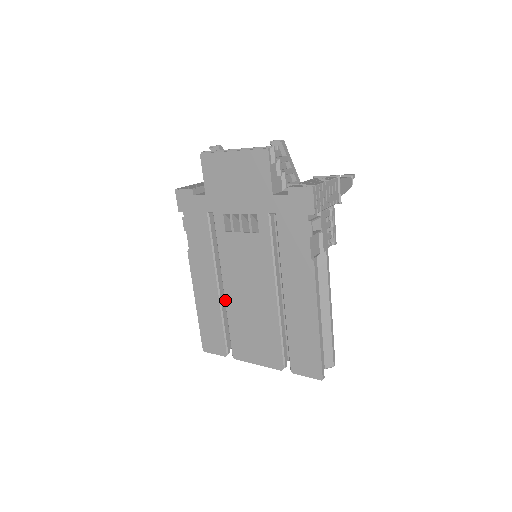
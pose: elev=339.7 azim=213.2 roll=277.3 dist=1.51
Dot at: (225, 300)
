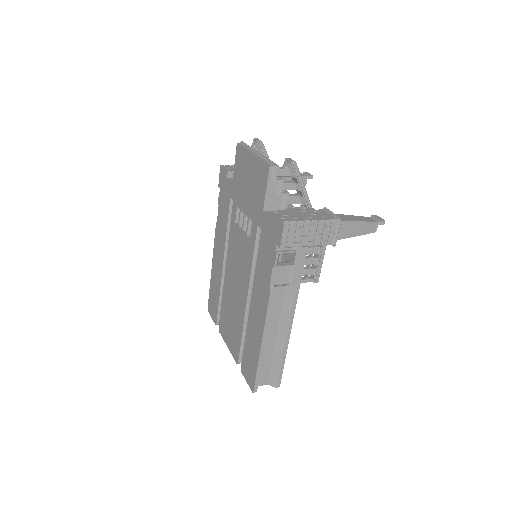
Dot at: (224, 280)
